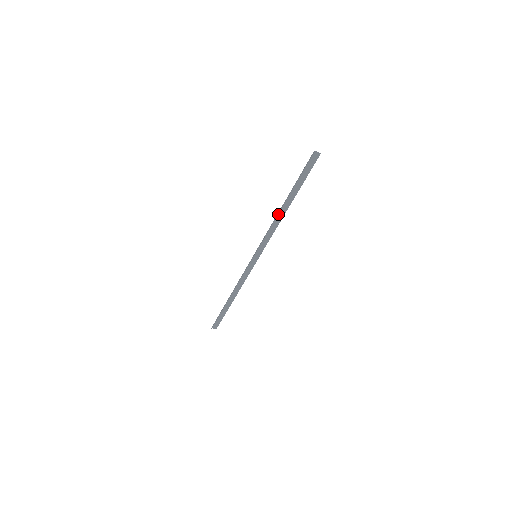
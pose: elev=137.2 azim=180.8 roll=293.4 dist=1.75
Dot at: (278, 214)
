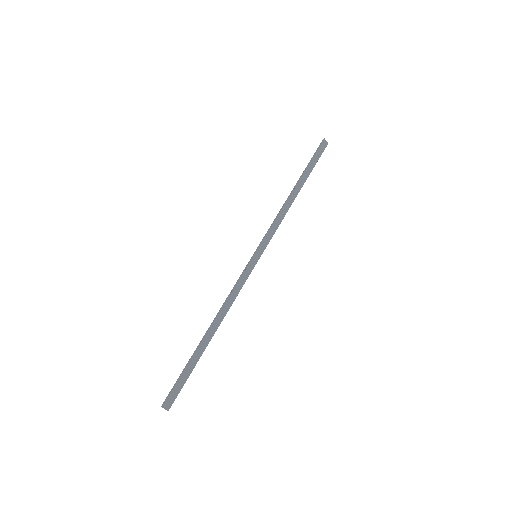
Dot at: (287, 200)
